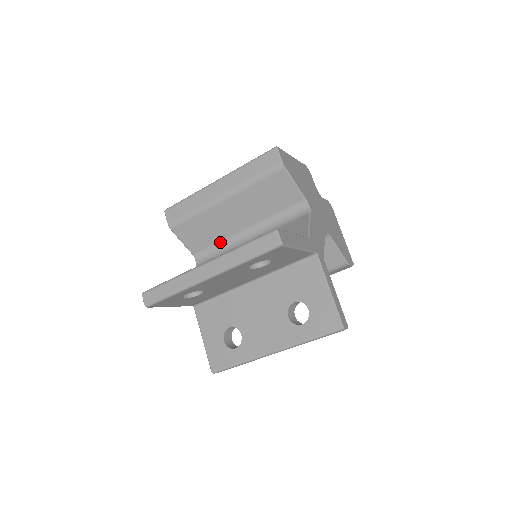
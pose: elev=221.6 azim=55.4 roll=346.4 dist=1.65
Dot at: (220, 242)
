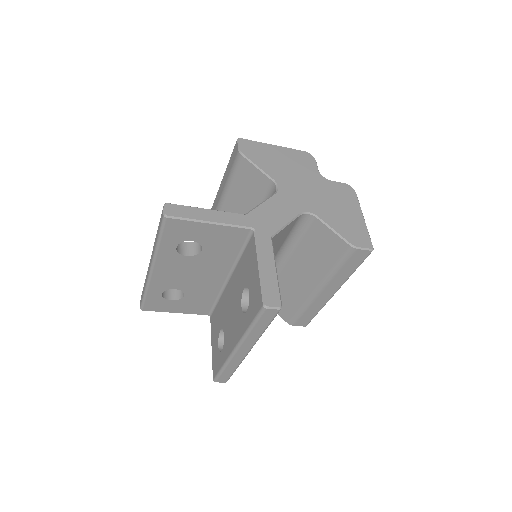
Dot at: occluded
